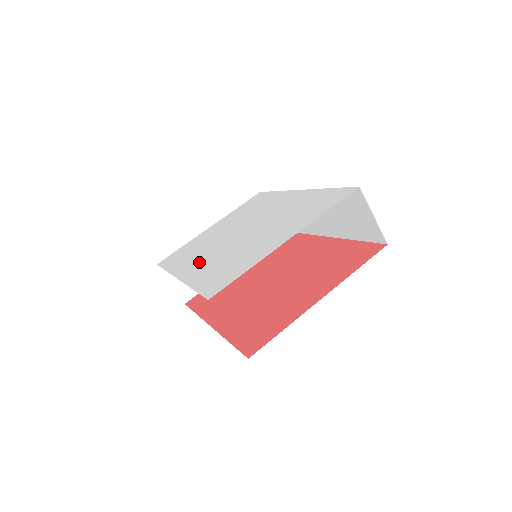
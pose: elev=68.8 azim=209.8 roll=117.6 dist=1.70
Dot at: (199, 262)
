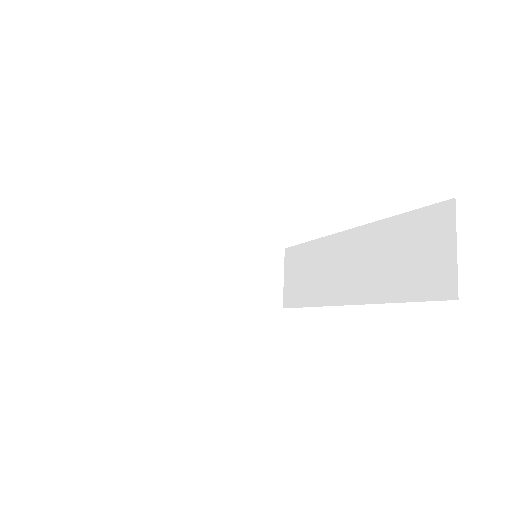
Dot at: occluded
